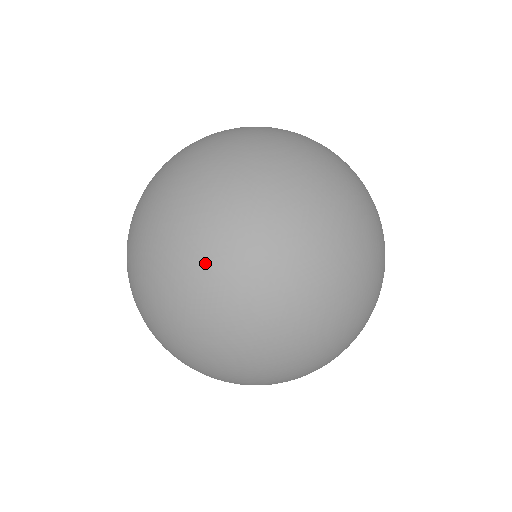
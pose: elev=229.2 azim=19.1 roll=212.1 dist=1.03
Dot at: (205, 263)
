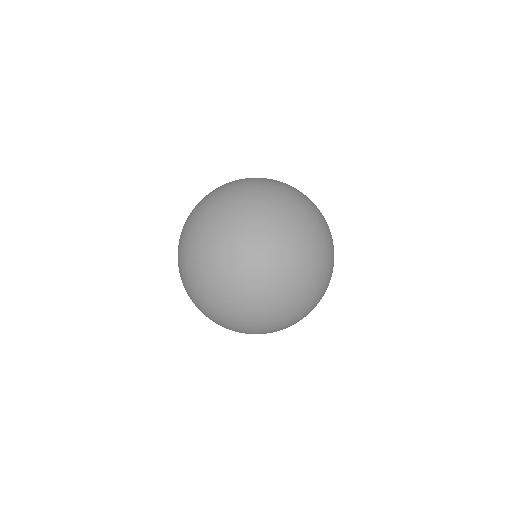
Dot at: (184, 255)
